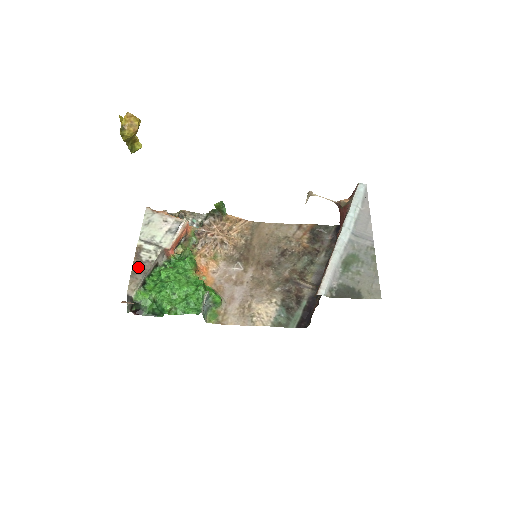
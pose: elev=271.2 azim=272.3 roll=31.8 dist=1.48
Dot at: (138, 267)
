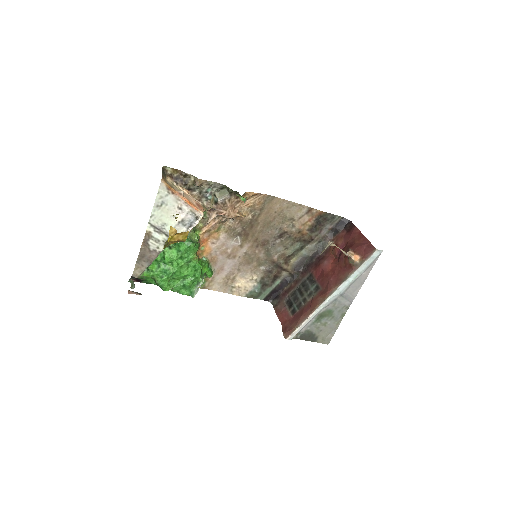
Dot at: (145, 255)
